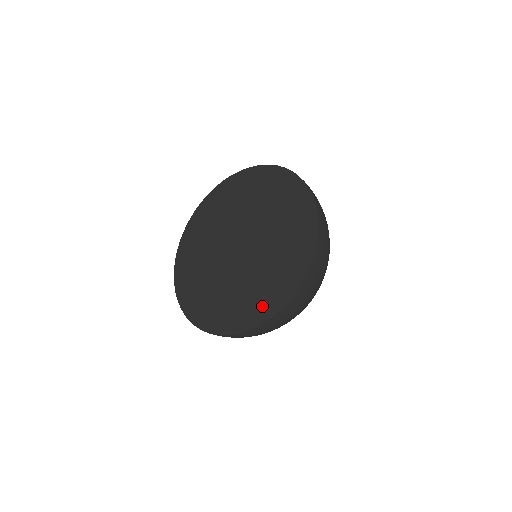
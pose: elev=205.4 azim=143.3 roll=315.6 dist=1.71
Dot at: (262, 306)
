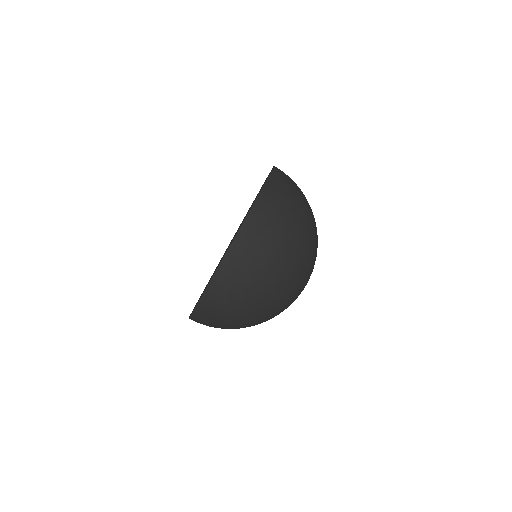
Dot at: occluded
